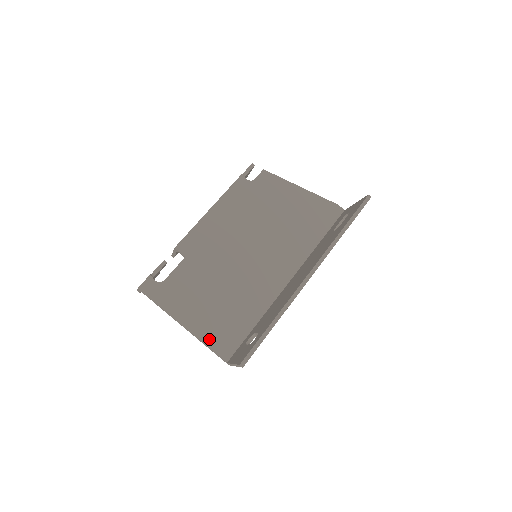
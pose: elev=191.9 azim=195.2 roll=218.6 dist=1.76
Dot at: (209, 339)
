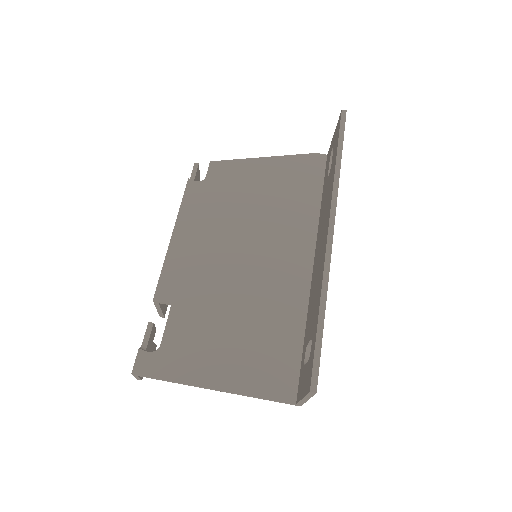
Dot at: (256, 387)
